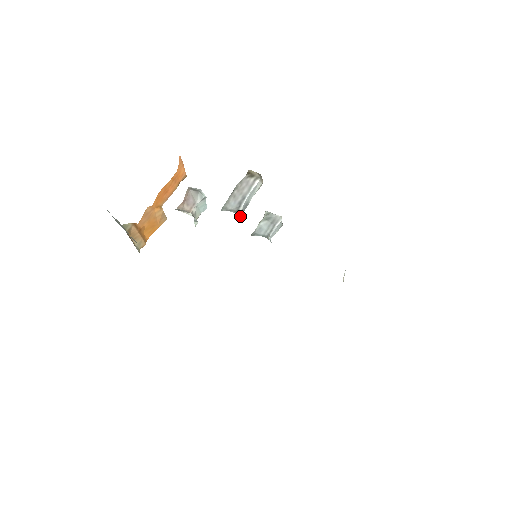
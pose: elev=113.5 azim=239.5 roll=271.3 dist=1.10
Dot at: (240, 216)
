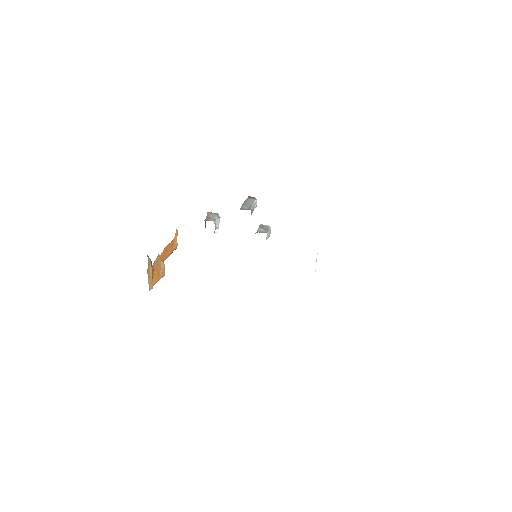
Dot at: occluded
